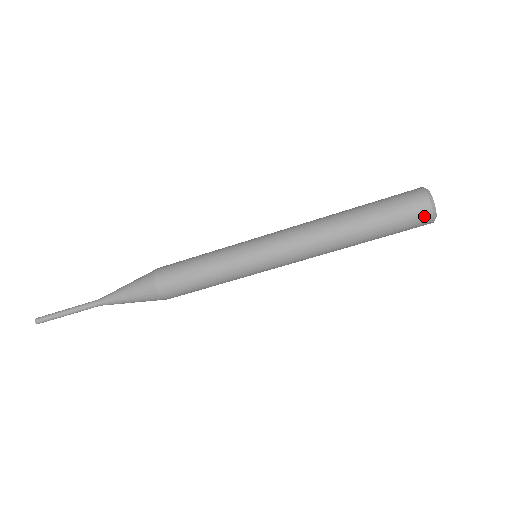
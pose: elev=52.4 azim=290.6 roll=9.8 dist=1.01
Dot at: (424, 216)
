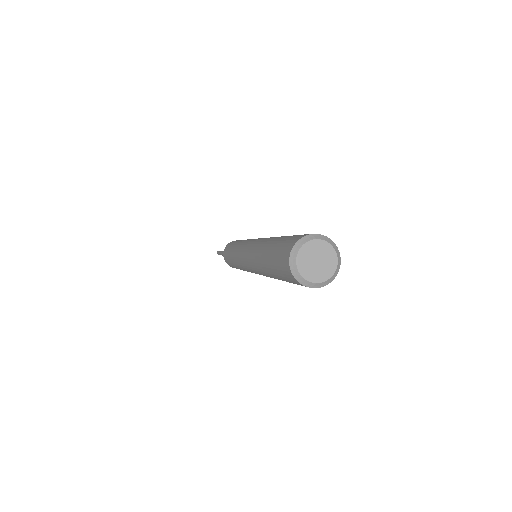
Dot at: (310, 287)
